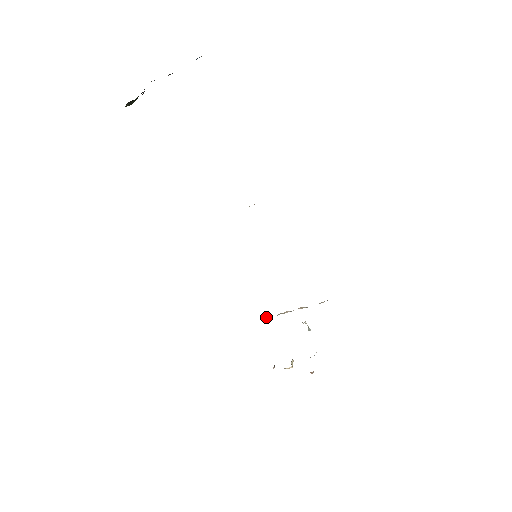
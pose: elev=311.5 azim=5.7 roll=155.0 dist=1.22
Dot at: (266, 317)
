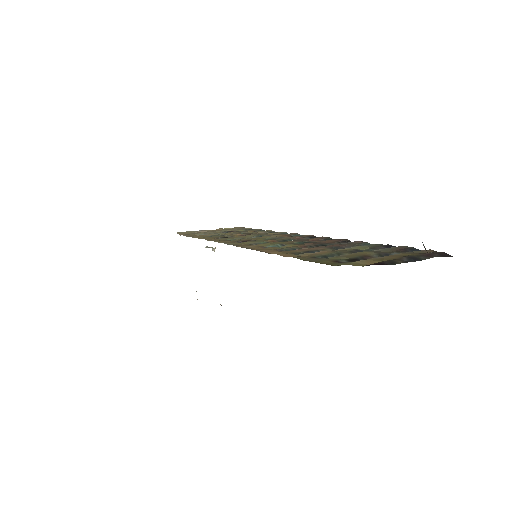
Dot at: occluded
